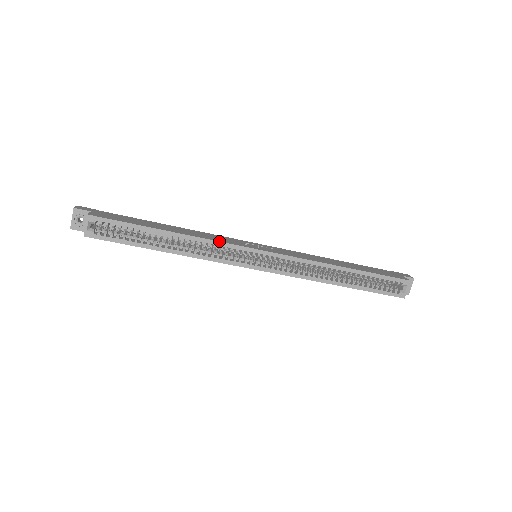
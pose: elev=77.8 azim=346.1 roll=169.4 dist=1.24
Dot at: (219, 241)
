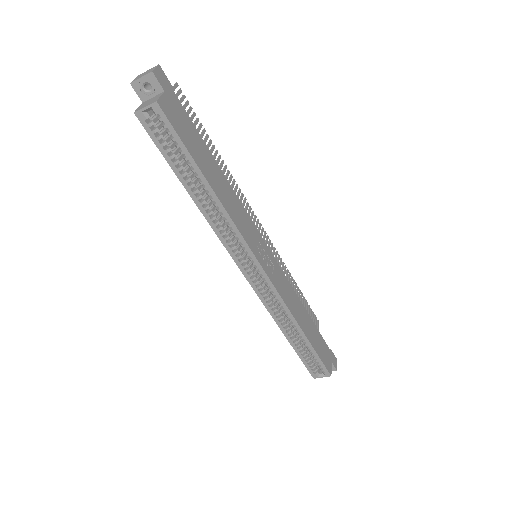
Dot at: (240, 232)
